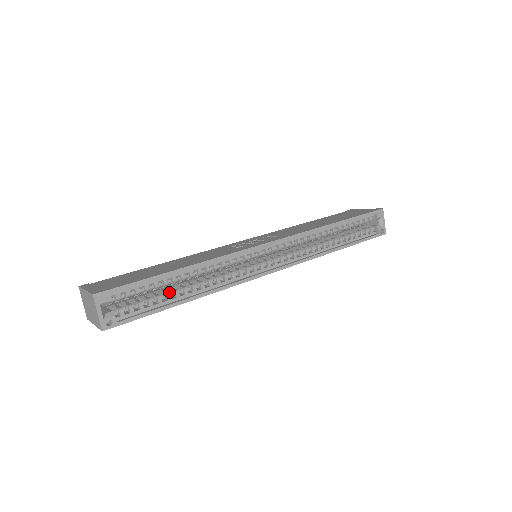
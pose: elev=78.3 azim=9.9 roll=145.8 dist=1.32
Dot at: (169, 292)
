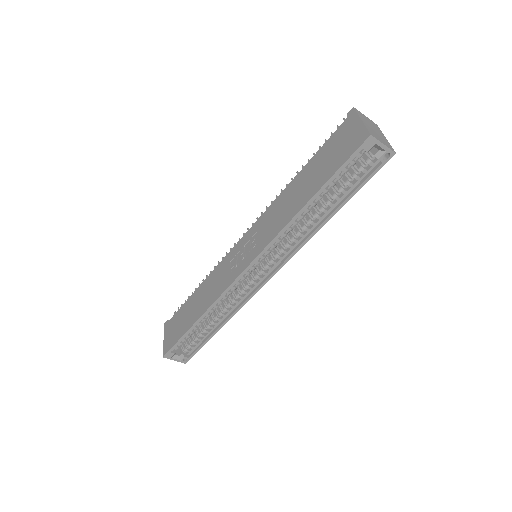
Dot at: (205, 328)
